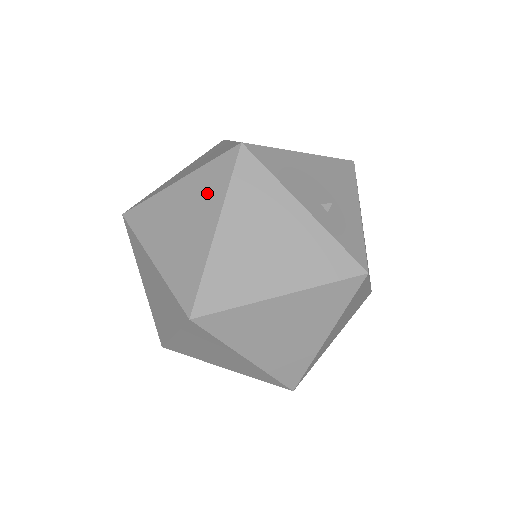
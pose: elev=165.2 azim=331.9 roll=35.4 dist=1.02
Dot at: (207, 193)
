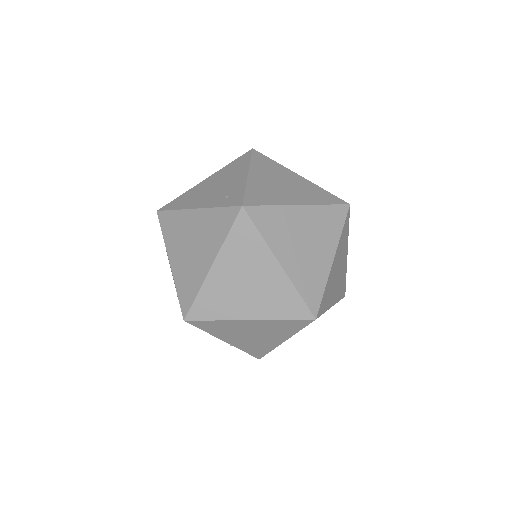
Dot at: (327, 229)
